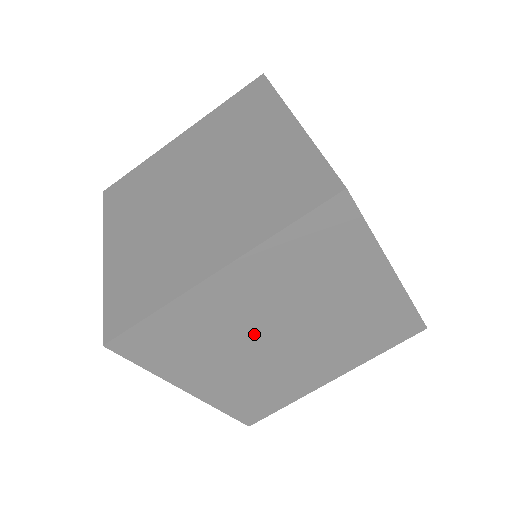
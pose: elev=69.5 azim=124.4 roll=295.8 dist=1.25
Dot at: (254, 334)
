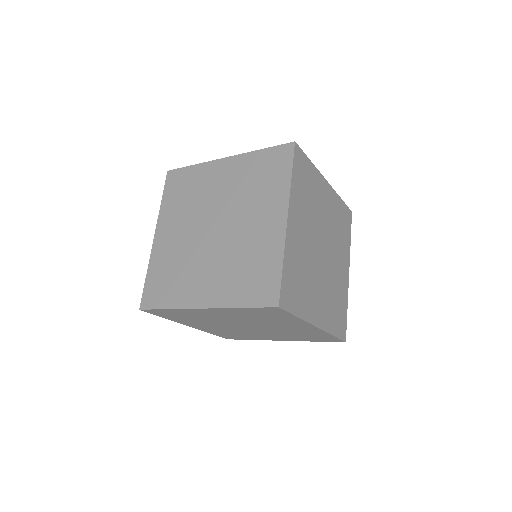
Dot at: (197, 243)
